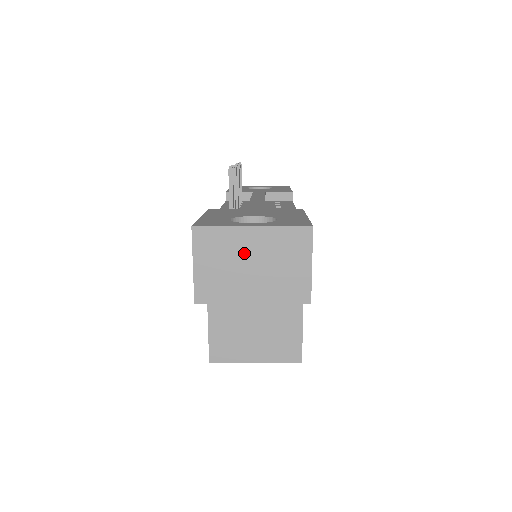
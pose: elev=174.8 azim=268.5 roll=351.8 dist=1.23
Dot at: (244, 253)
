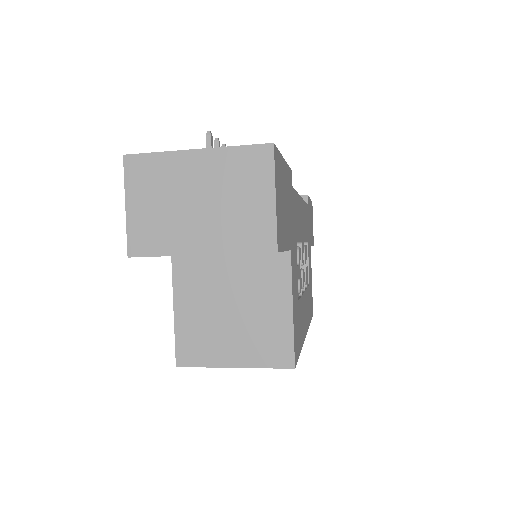
Dot at: (187, 186)
